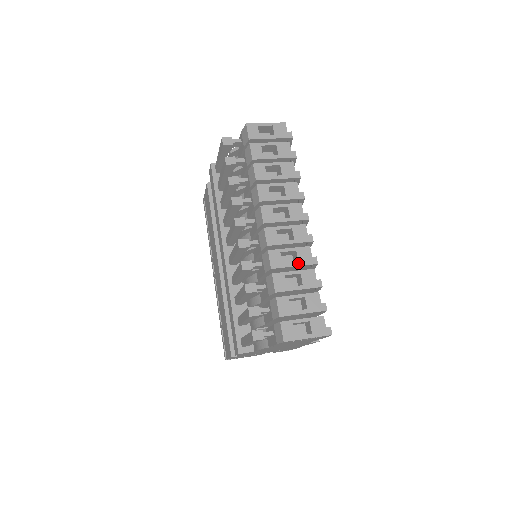
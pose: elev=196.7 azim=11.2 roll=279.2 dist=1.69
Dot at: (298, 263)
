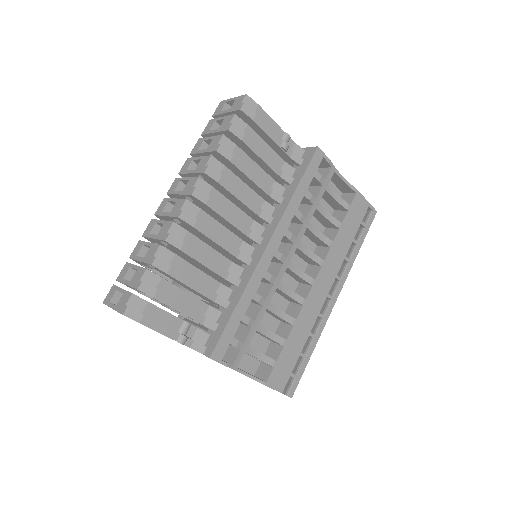
Dot at: (156, 236)
